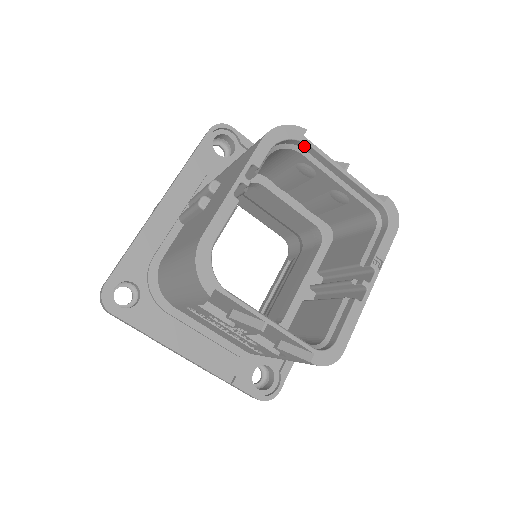
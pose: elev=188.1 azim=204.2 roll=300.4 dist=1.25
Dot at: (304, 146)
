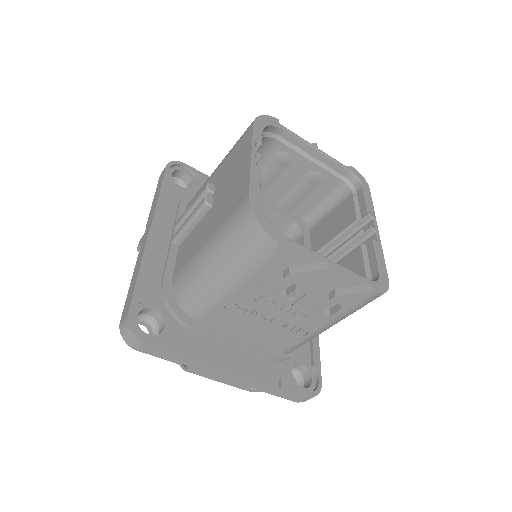
Dot at: (280, 132)
